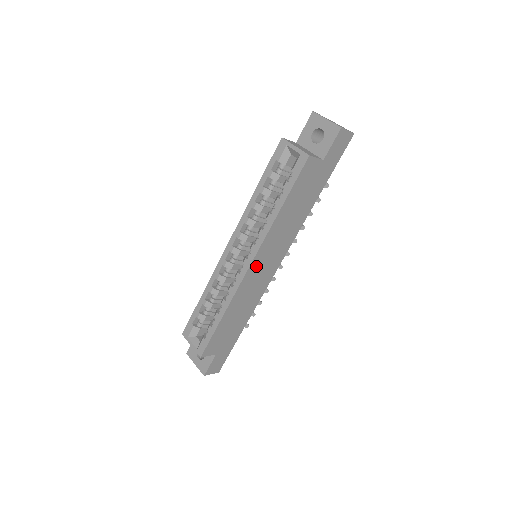
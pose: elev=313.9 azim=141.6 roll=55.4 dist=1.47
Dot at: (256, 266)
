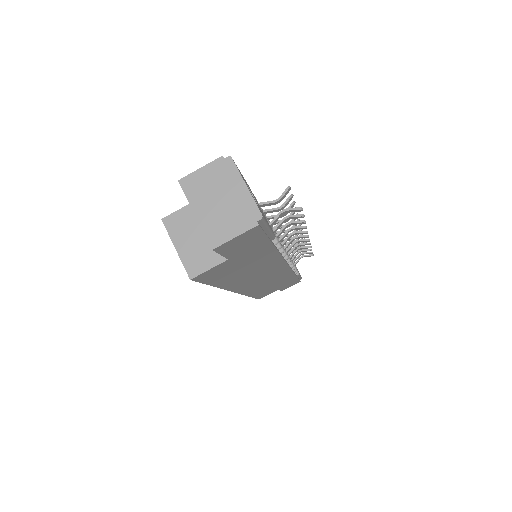
Dot at: (247, 287)
